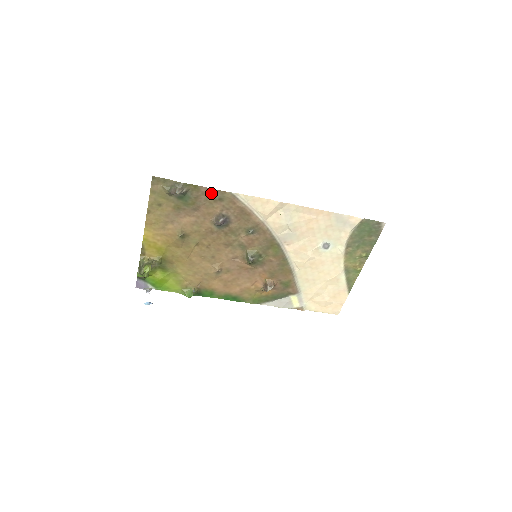
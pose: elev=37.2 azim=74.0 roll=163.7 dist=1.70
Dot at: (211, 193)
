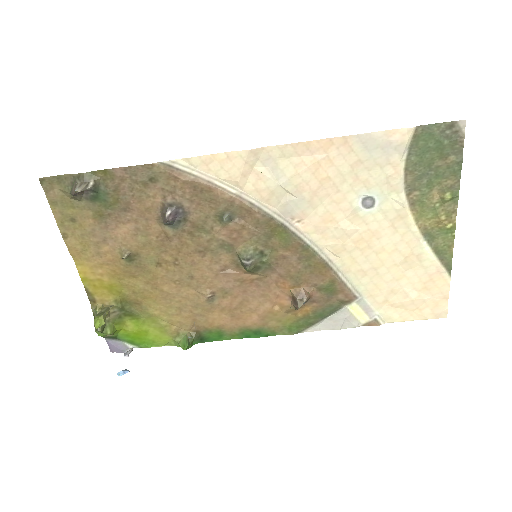
Dot at: (133, 174)
